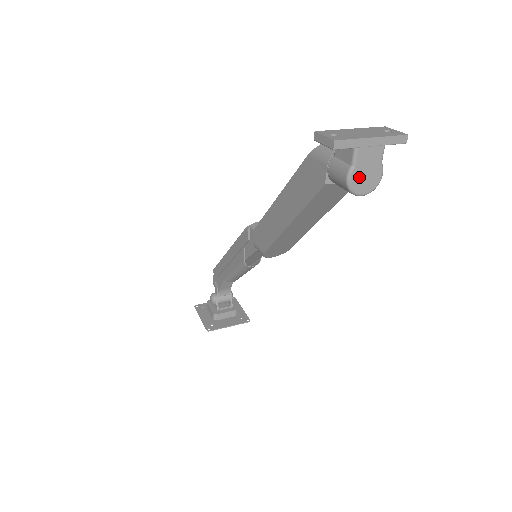
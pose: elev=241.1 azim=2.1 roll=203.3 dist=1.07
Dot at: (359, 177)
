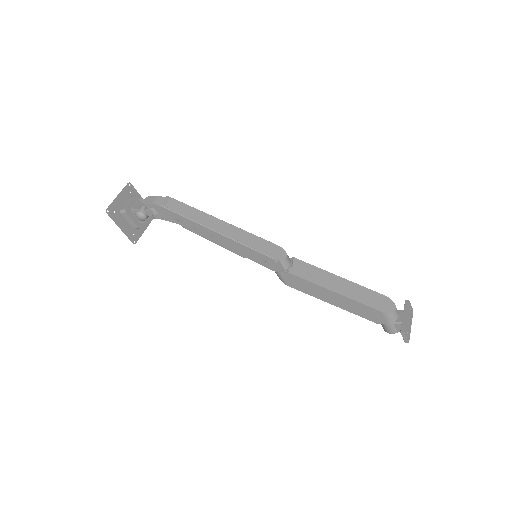
Dot at: occluded
